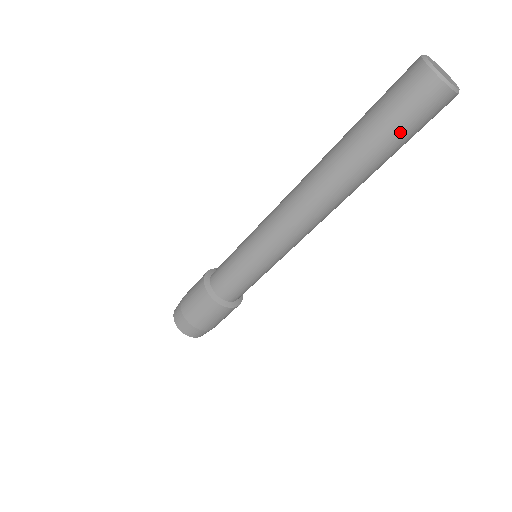
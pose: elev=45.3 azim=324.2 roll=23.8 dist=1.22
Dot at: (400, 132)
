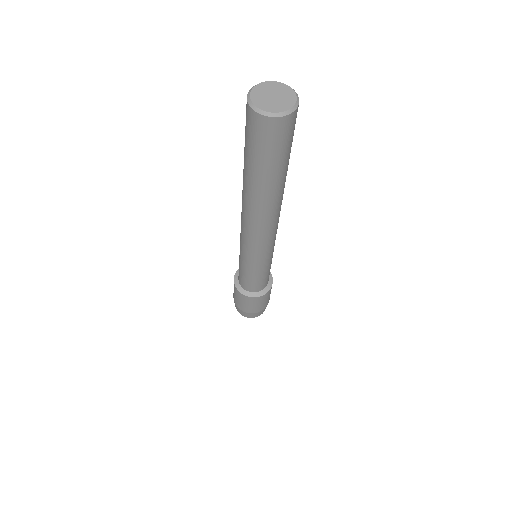
Dot at: (258, 157)
